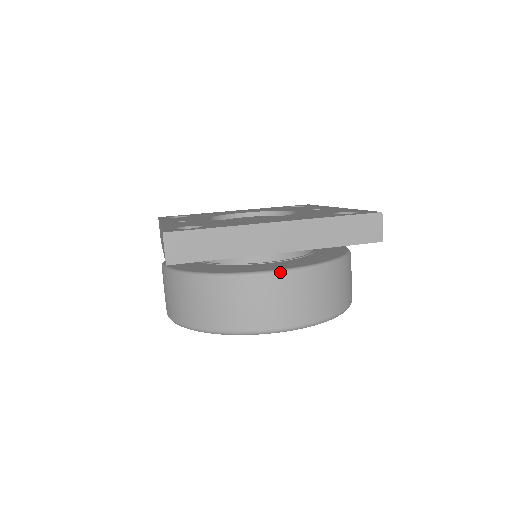
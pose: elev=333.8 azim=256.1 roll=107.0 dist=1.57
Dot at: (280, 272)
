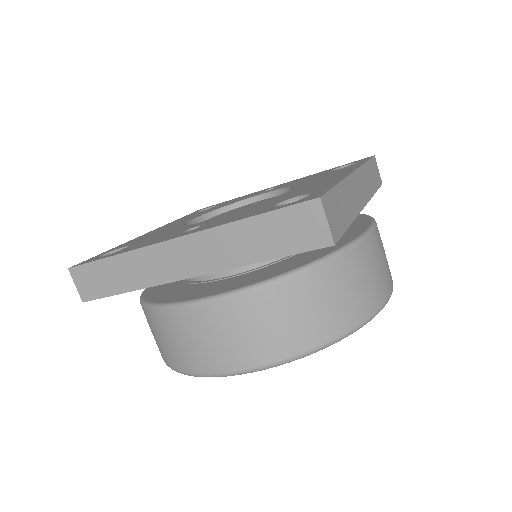
Dot at: (374, 227)
